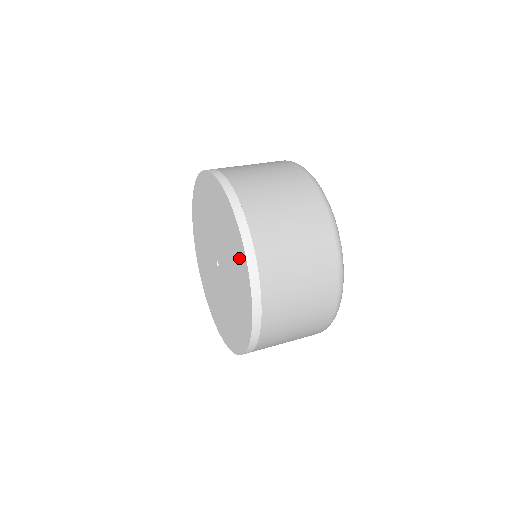
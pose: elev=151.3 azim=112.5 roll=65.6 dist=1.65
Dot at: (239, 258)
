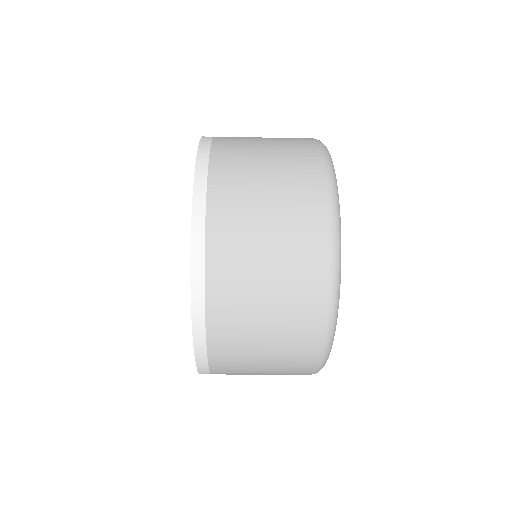
Dot at: occluded
